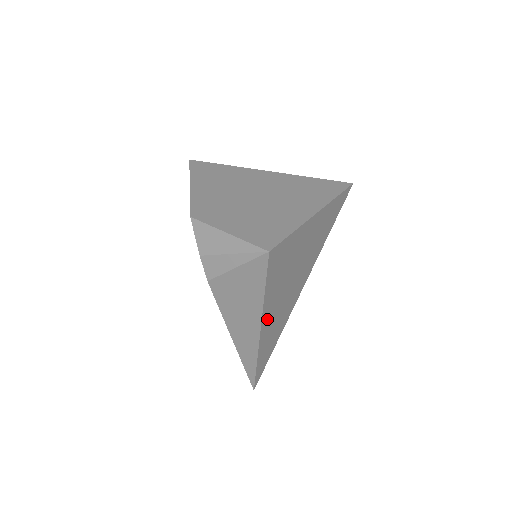
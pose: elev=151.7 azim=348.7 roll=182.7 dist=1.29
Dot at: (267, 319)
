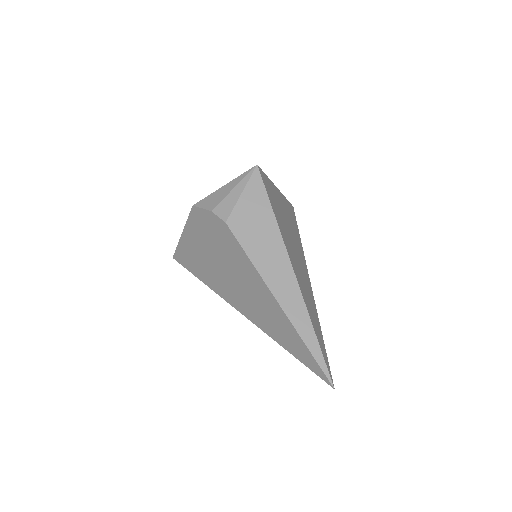
Dot at: (291, 257)
